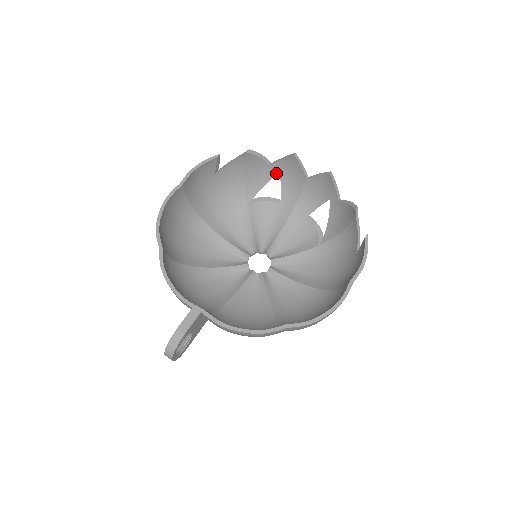
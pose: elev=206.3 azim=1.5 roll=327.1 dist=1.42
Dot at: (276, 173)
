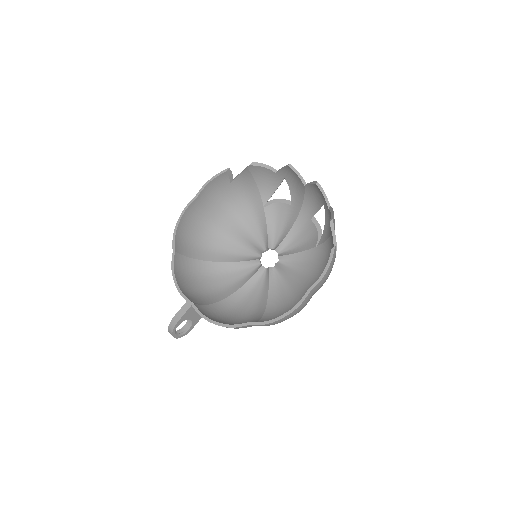
Dot at: (283, 179)
